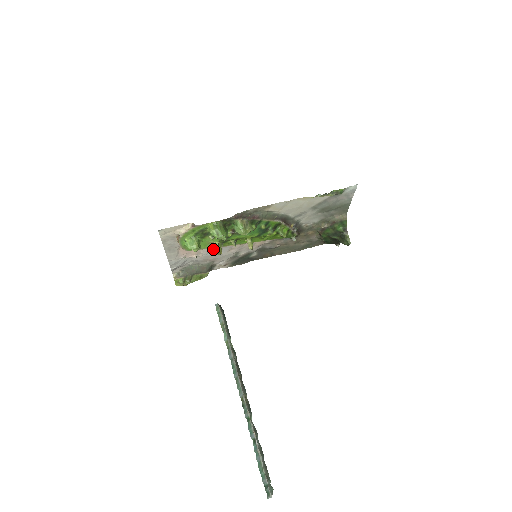
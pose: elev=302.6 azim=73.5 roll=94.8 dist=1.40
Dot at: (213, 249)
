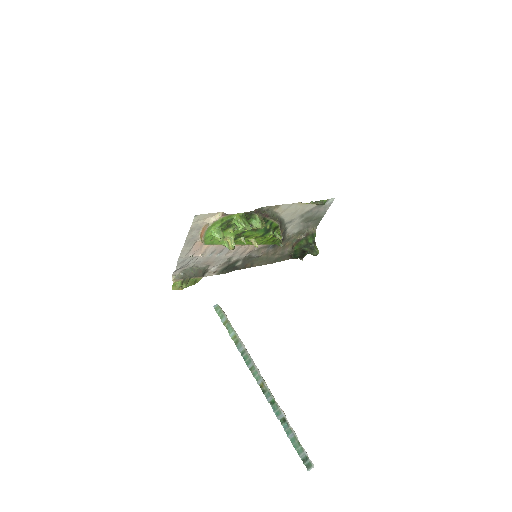
Dot at: (217, 249)
